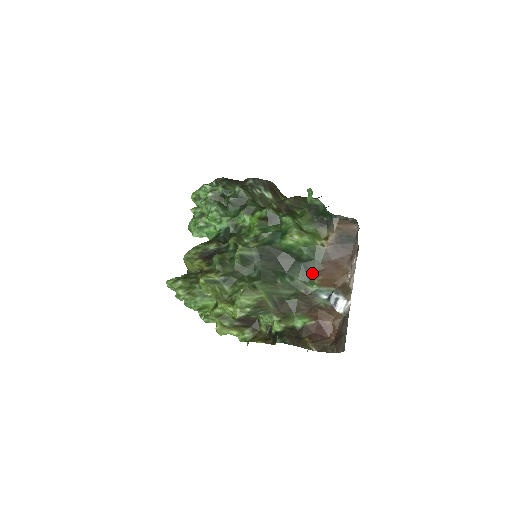
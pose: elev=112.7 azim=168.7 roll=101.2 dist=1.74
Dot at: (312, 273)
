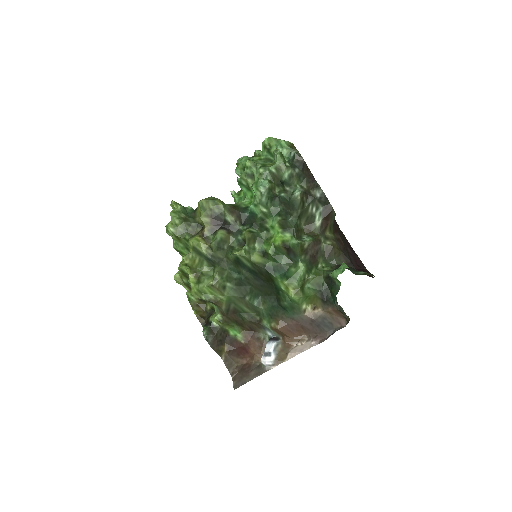
Dot at: (277, 317)
